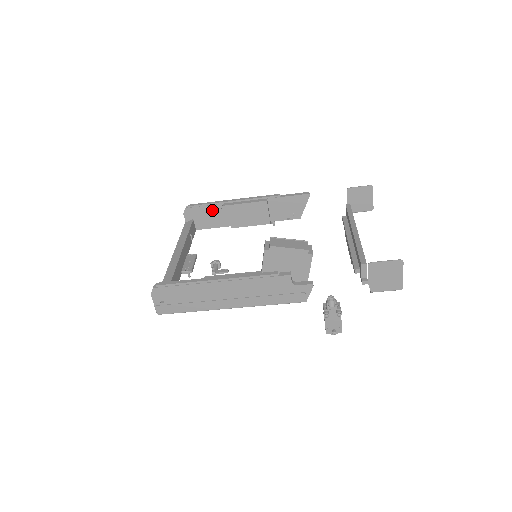
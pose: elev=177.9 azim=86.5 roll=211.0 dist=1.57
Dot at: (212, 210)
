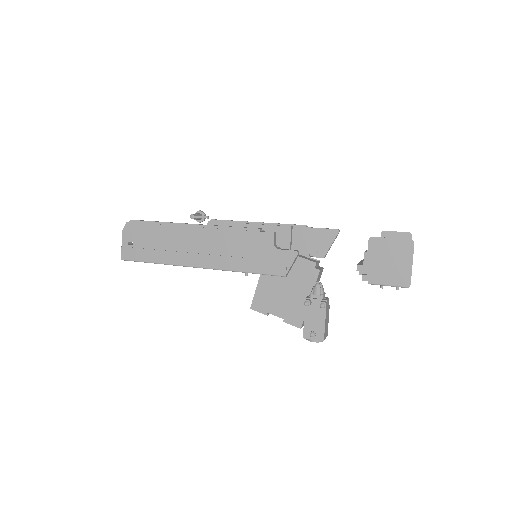
Dot at: occluded
